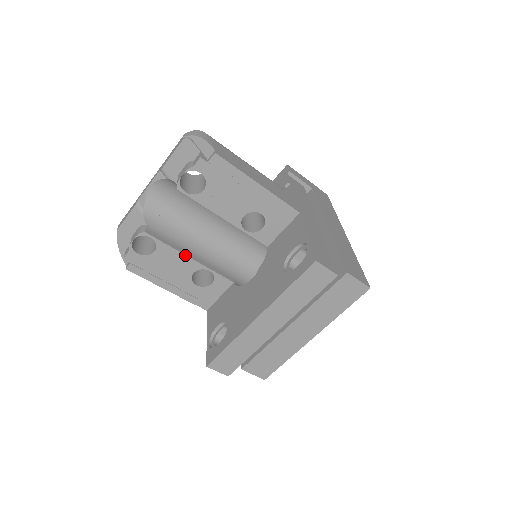
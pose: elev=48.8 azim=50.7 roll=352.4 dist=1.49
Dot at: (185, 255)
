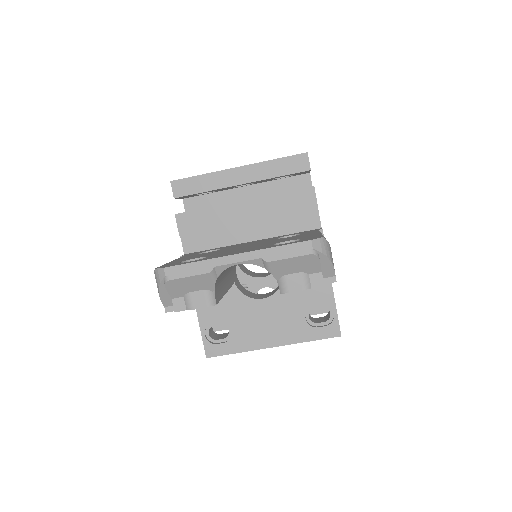
Dot at: occluded
